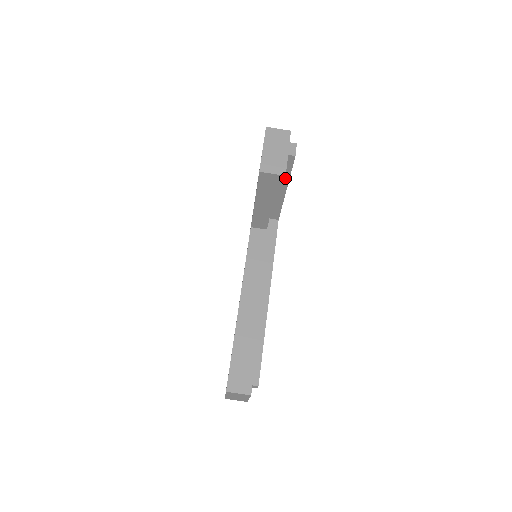
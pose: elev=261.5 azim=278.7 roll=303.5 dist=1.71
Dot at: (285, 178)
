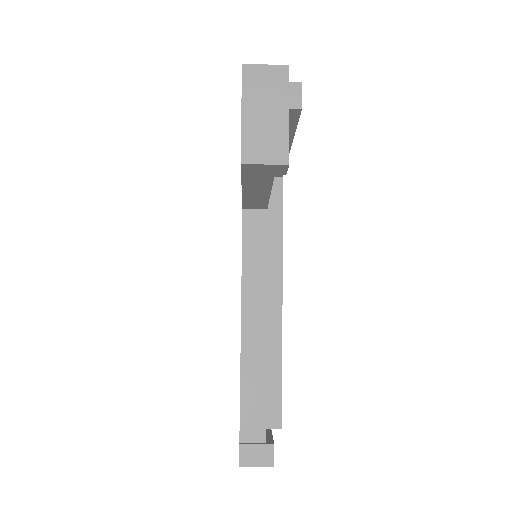
Dot at: occluded
